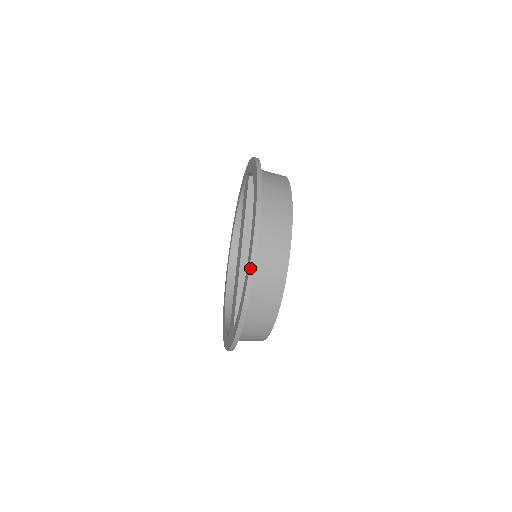
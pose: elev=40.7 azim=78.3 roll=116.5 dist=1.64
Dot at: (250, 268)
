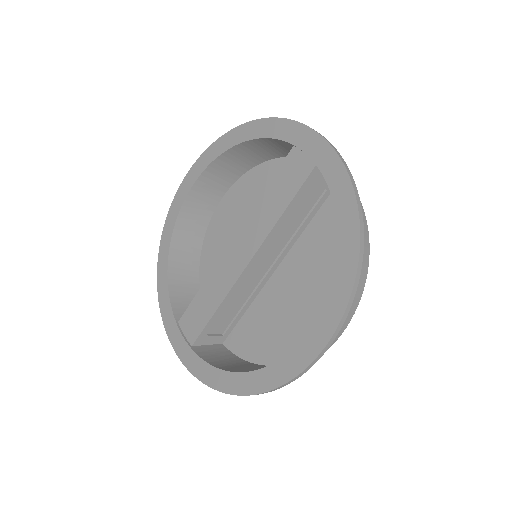
Dot at: (280, 387)
